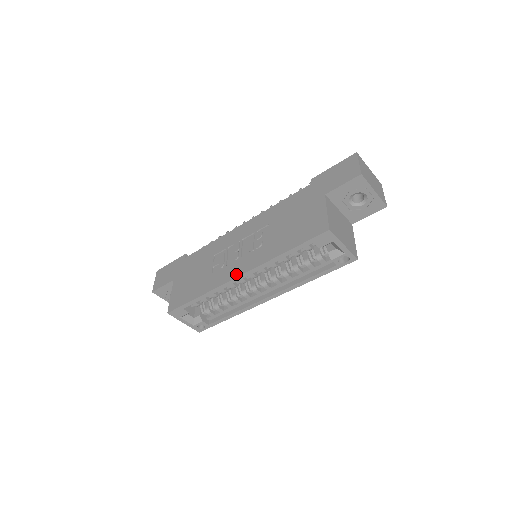
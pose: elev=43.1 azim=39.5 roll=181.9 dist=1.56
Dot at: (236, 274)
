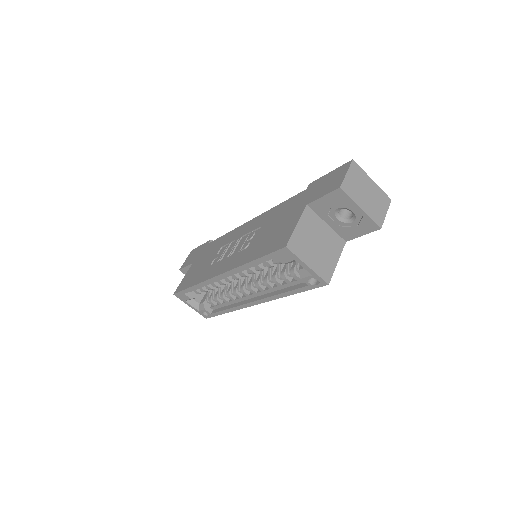
Dot at: (218, 272)
